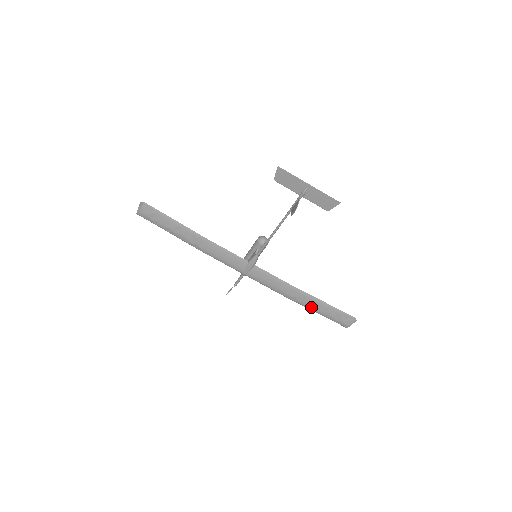
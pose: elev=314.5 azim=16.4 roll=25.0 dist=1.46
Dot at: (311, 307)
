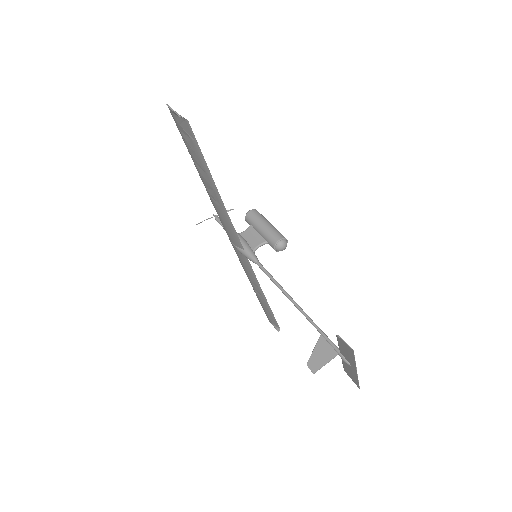
Dot at: (258, 297)
